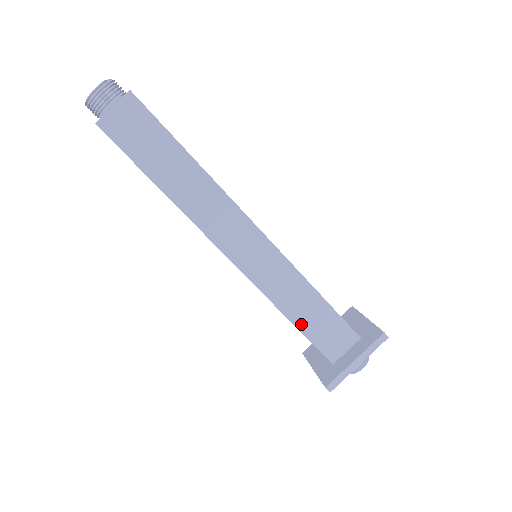
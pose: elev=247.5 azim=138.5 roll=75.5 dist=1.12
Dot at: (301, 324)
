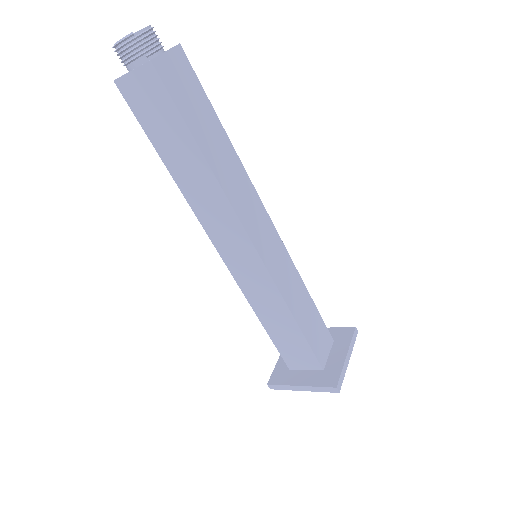
Dot at: (271, 331)
